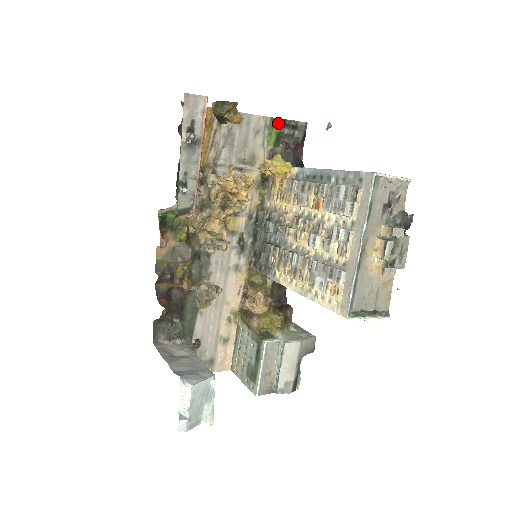
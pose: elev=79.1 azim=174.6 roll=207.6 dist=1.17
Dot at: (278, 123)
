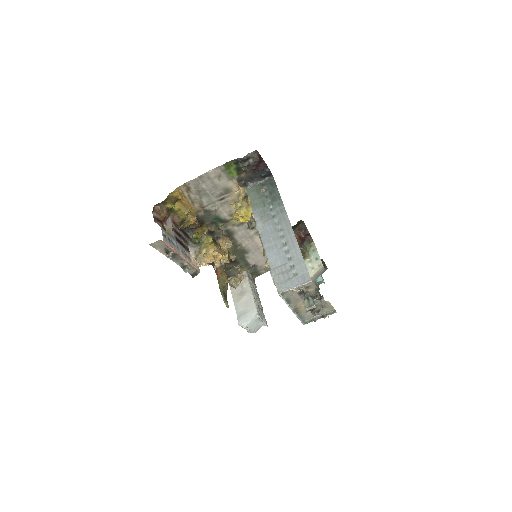
Dot at: (231, 164)
